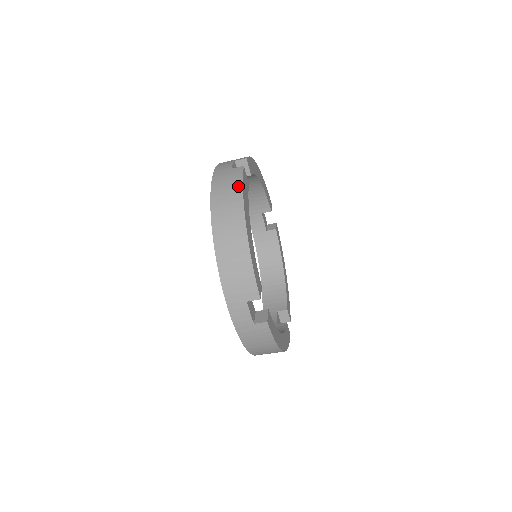
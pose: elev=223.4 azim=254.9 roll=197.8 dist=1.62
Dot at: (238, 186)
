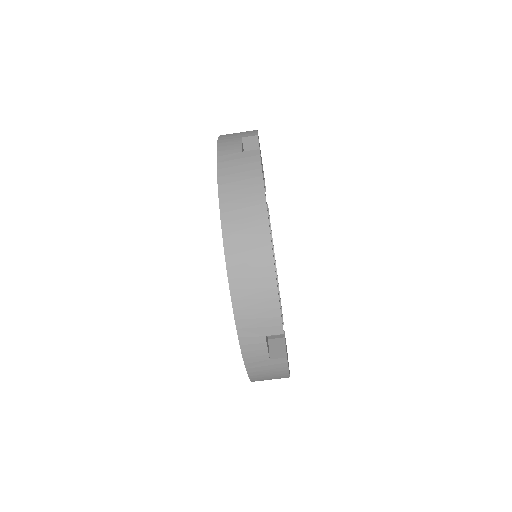
Dot at: (257, 181)
